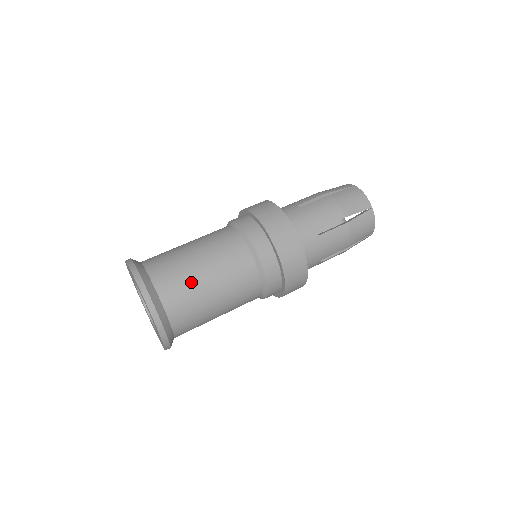
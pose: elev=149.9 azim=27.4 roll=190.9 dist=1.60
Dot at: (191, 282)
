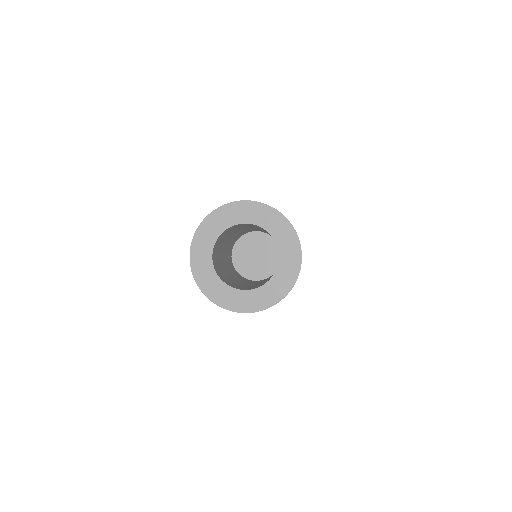
Dot at: occluded
